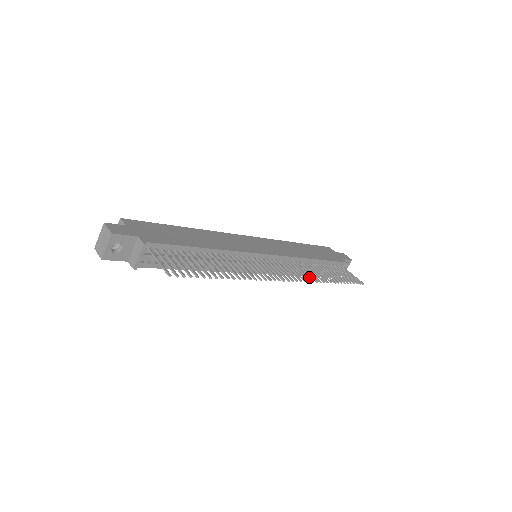
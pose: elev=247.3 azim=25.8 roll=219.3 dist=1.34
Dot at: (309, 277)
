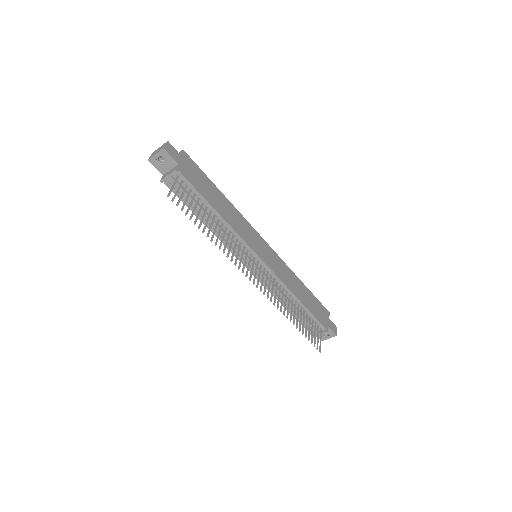
Dot at: (275, 300)
